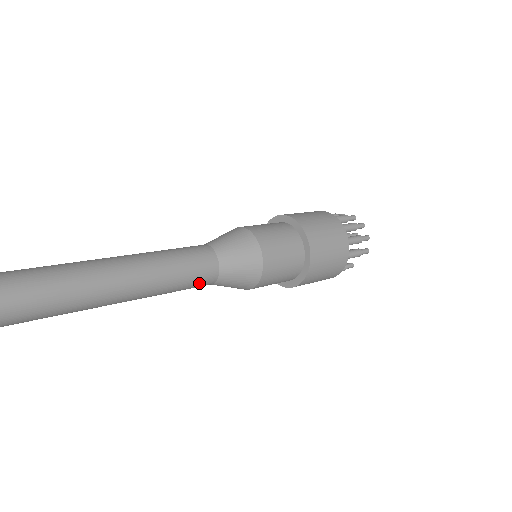
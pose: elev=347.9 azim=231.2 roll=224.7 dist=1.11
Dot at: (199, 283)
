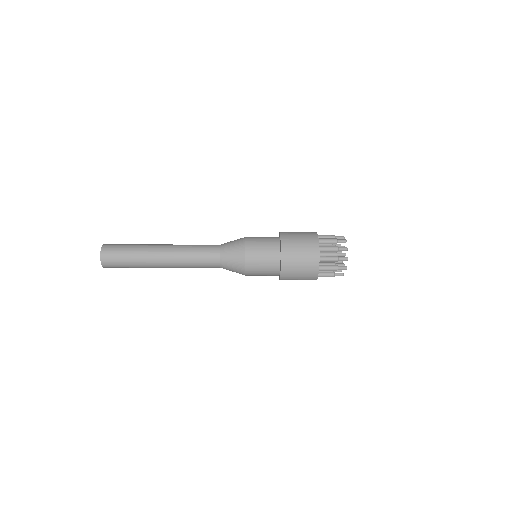
Dot at: (208, 266)
